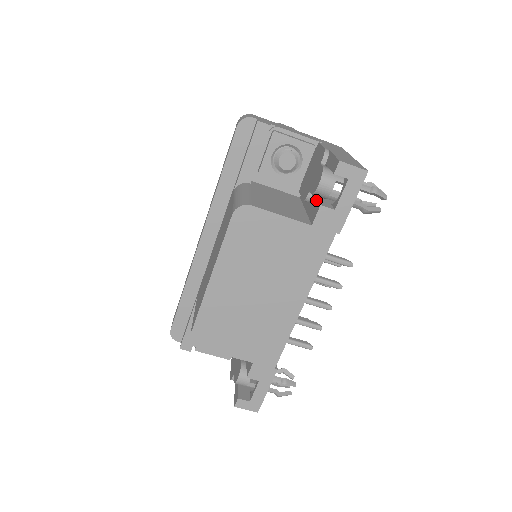
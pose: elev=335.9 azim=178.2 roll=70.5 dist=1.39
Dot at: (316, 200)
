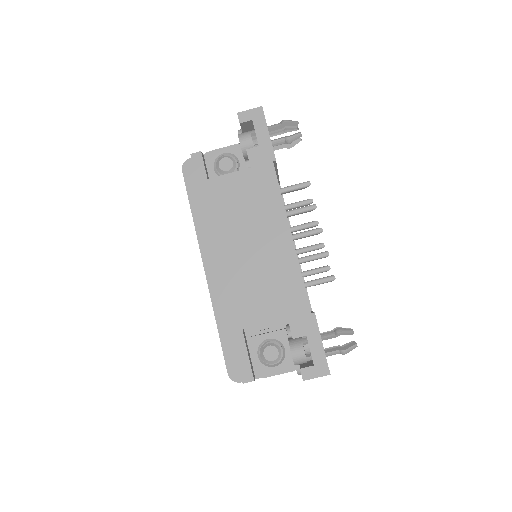
Dot at: occluded
